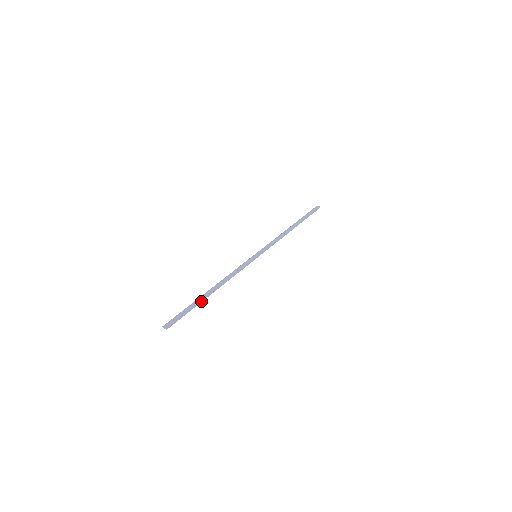
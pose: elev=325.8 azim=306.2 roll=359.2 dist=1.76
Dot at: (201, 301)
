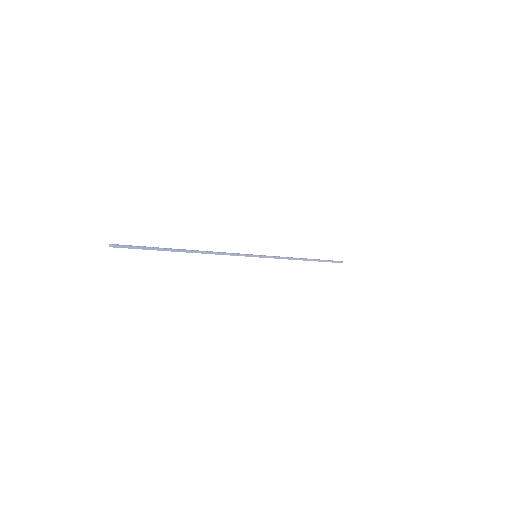
Dot at: (171, 250)
